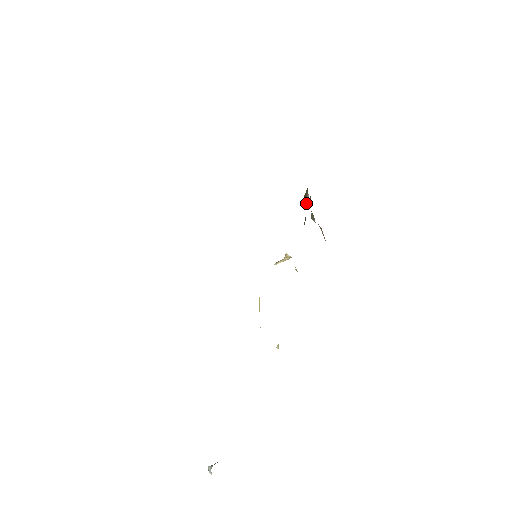
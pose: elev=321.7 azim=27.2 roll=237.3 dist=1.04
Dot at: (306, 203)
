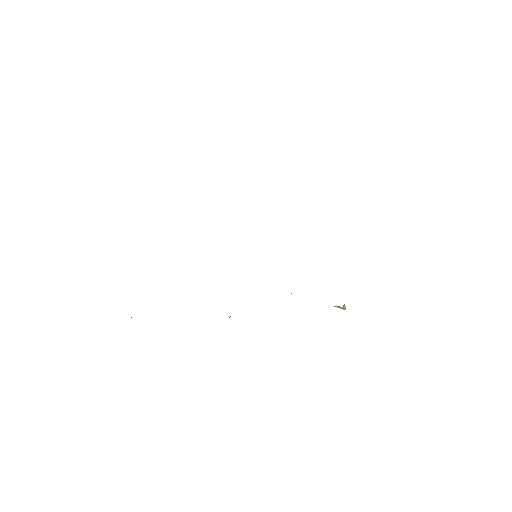
Dot at: occluded
